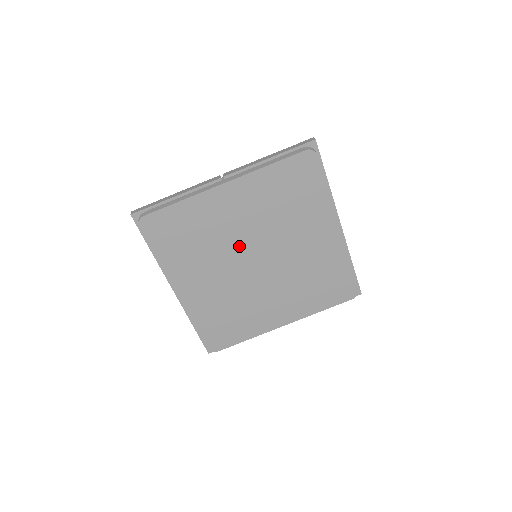
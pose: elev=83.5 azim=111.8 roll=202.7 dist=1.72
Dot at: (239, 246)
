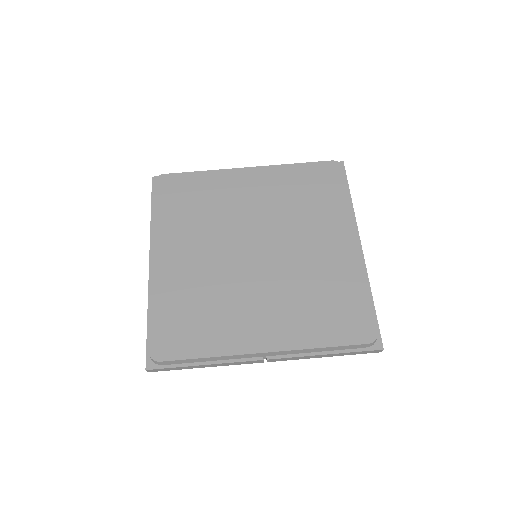
Dot at: (241, 228)
